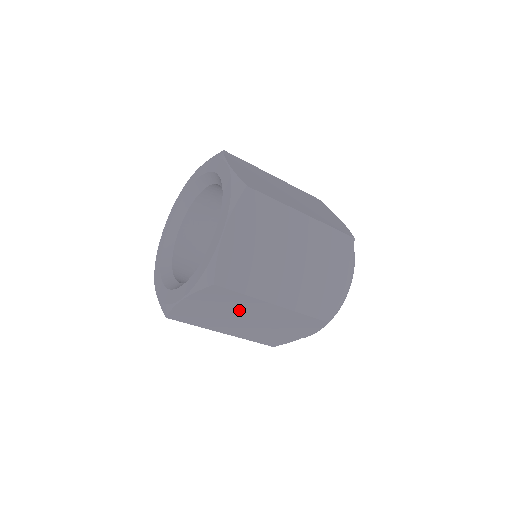
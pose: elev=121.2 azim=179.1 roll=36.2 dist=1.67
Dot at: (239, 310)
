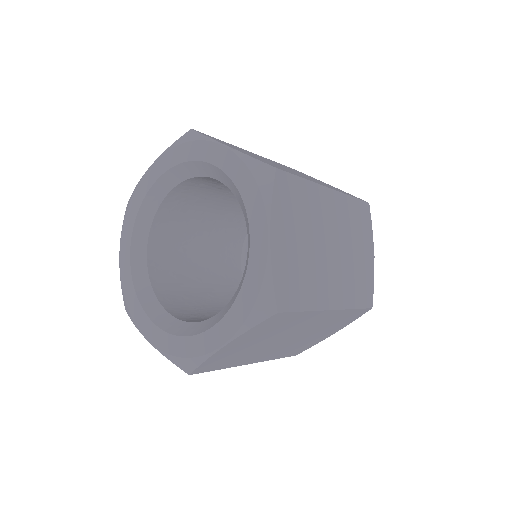
Dot at: (286, 331)
